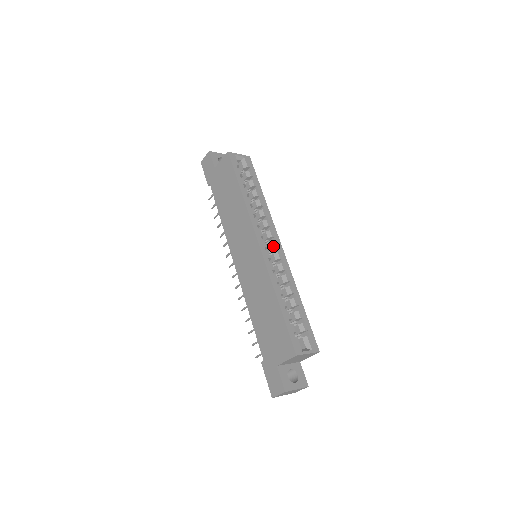
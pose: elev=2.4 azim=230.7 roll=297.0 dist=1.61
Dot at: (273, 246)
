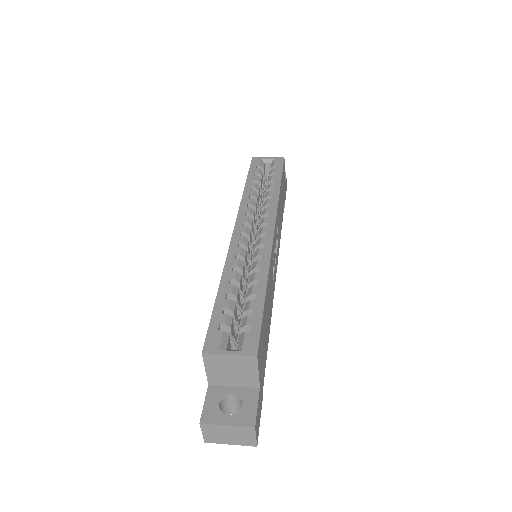
Dot at: (260, 232)
